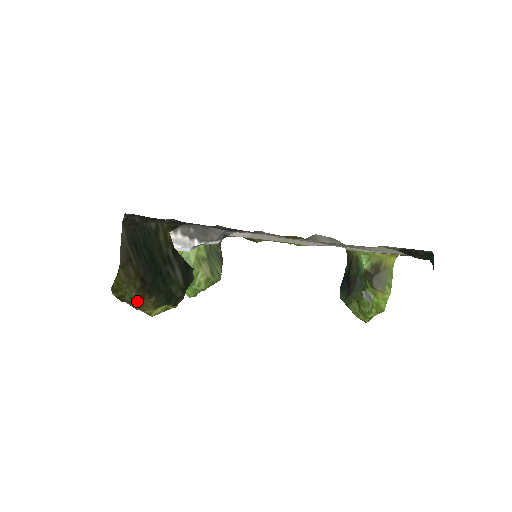
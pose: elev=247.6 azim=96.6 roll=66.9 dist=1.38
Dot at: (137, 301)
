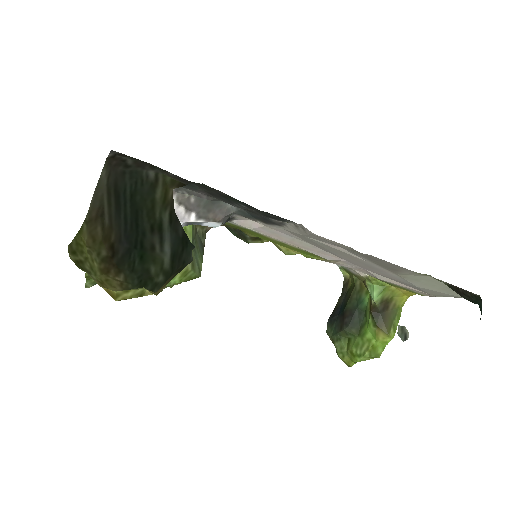
Dot at: (98, 275)
